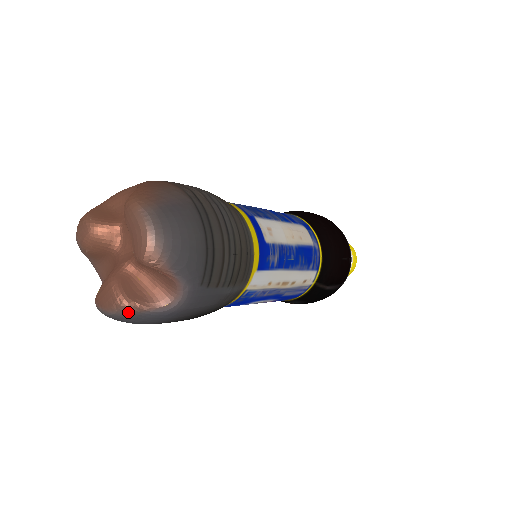
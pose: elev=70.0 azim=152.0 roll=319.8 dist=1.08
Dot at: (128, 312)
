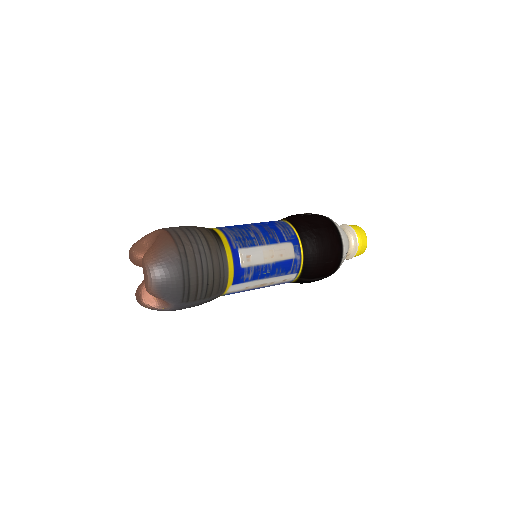
Dot at: occluded
